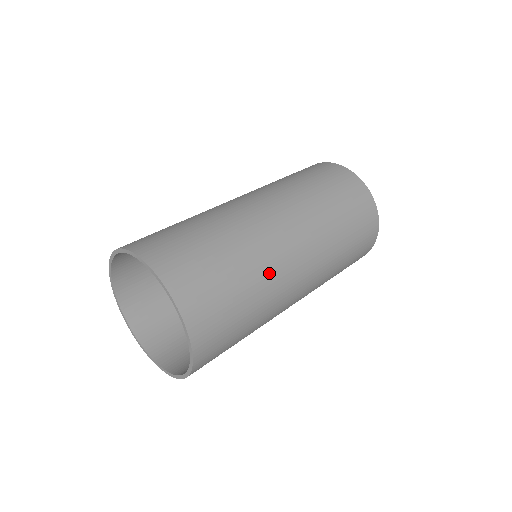
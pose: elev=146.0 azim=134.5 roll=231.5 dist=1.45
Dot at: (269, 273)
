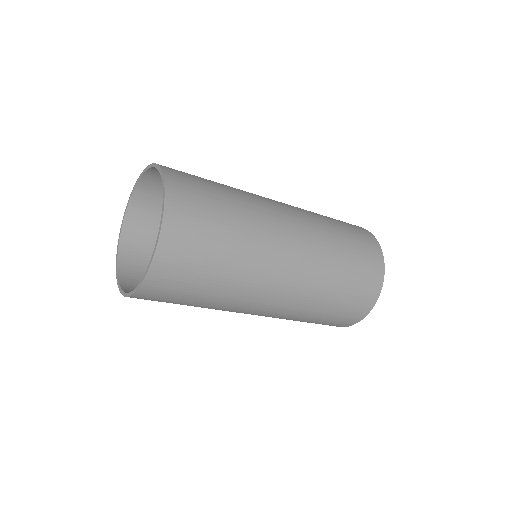
Dot at: occluded
